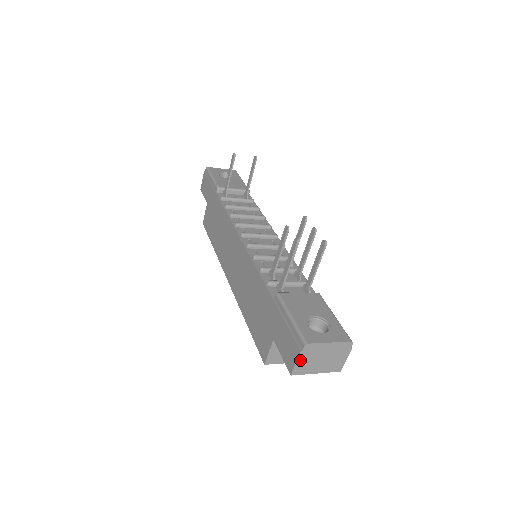
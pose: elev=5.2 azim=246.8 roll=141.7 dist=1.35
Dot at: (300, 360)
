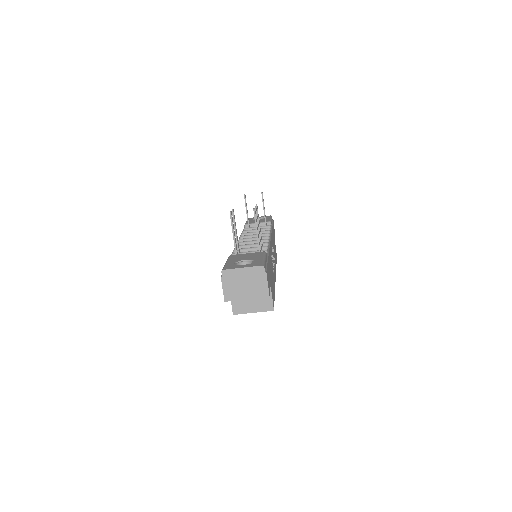
Dot at: (225, 286)
